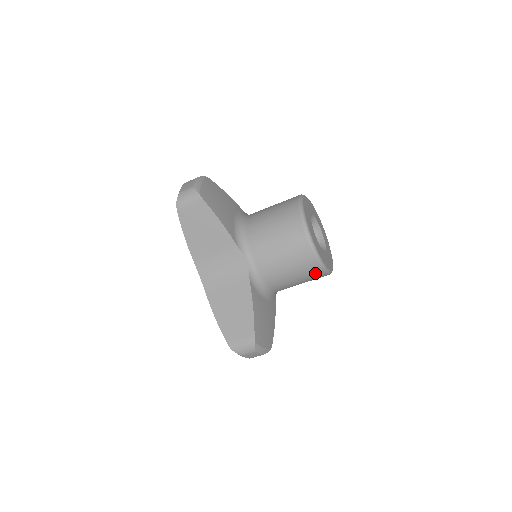
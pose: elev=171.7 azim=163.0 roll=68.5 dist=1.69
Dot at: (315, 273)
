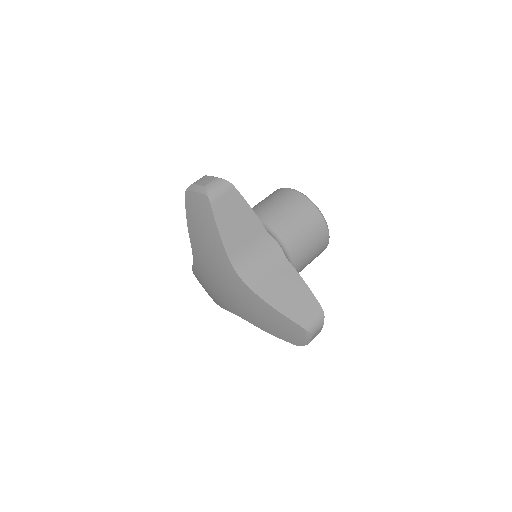
Dot at: (323, 246)
